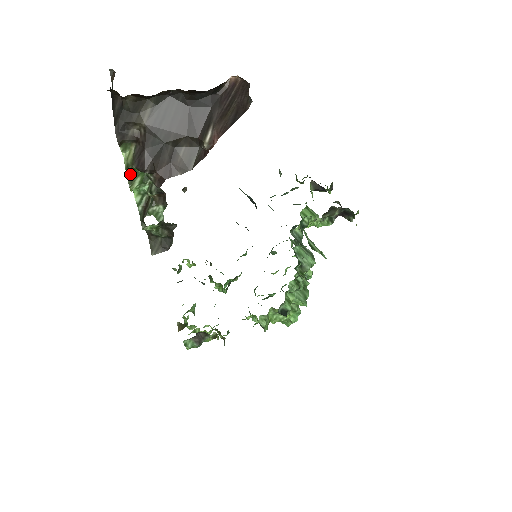
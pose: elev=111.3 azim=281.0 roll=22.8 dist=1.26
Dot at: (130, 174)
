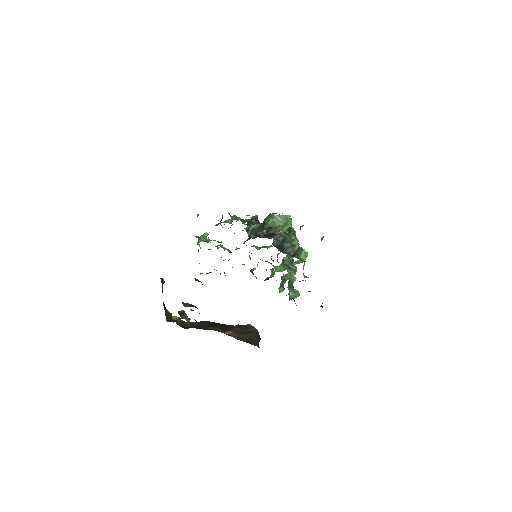
Dot at: occluded
